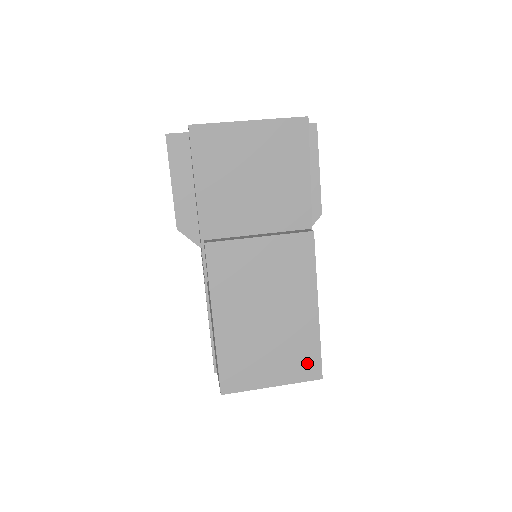
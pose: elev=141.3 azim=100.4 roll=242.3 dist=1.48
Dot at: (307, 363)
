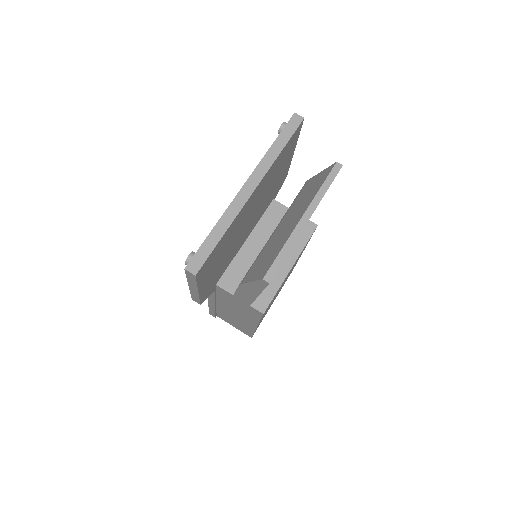
Dot at: occluded
